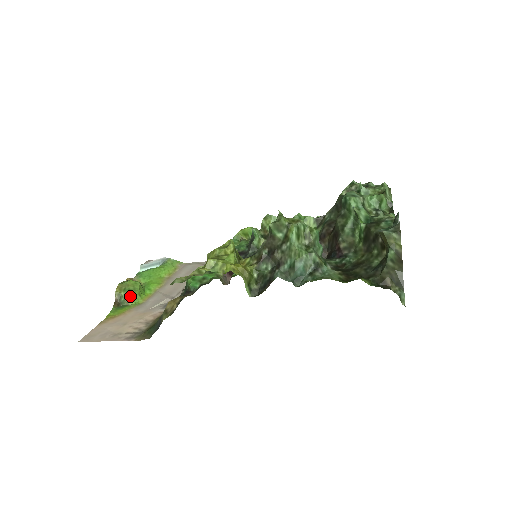
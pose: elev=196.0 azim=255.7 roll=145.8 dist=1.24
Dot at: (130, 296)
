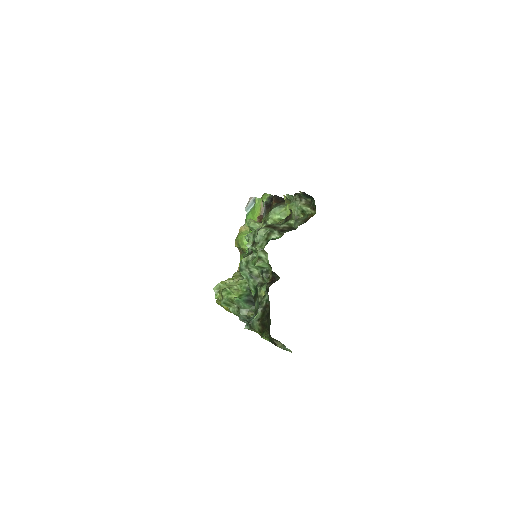
Dot at: (242, 249)
